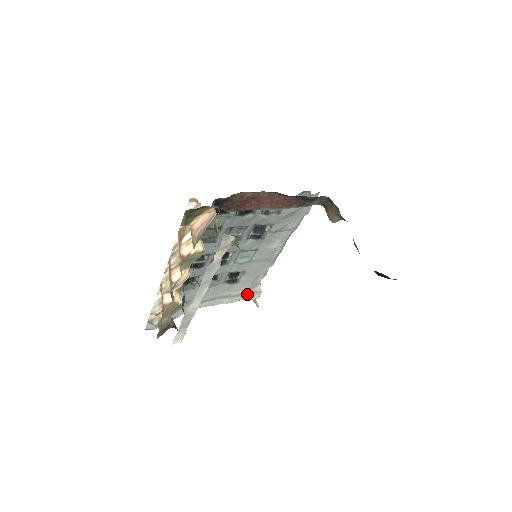
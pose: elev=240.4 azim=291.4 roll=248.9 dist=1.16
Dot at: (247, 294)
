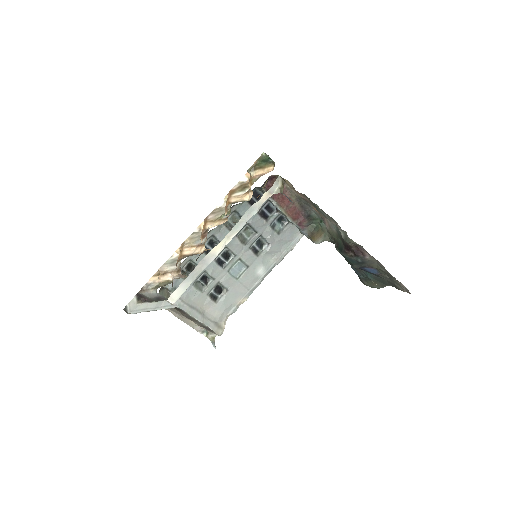
Dot at: (215, 324)
